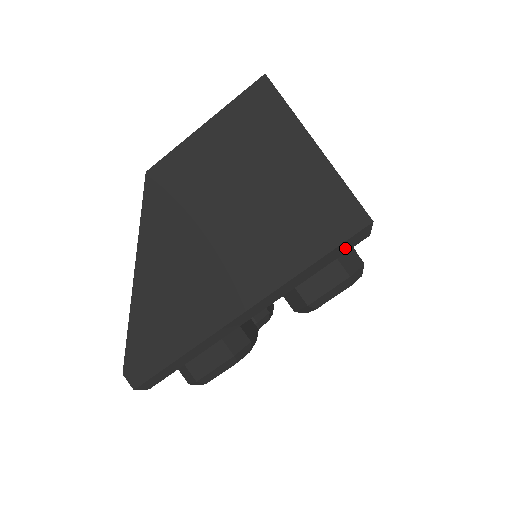
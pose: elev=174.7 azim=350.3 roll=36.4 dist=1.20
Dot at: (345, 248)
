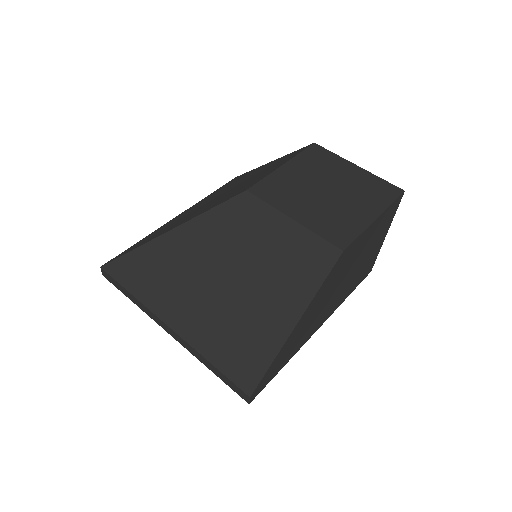
Dot at: occluded
